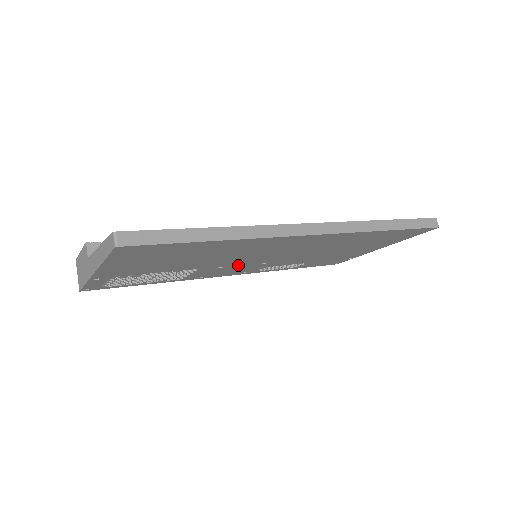
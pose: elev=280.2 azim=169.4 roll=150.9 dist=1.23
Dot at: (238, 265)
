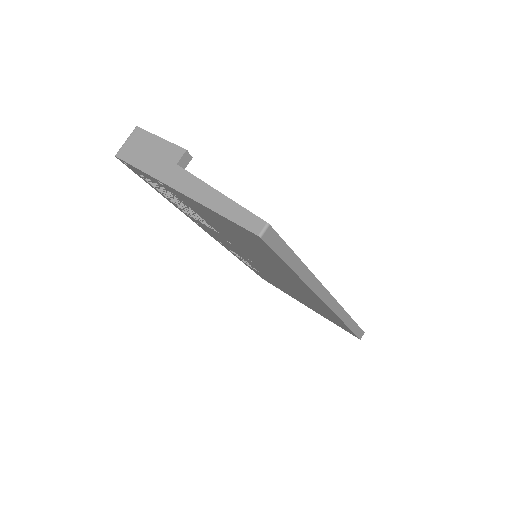
Dot at: (239, 250)
